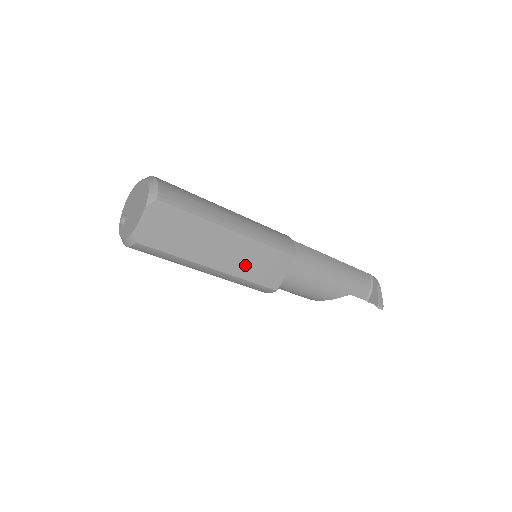
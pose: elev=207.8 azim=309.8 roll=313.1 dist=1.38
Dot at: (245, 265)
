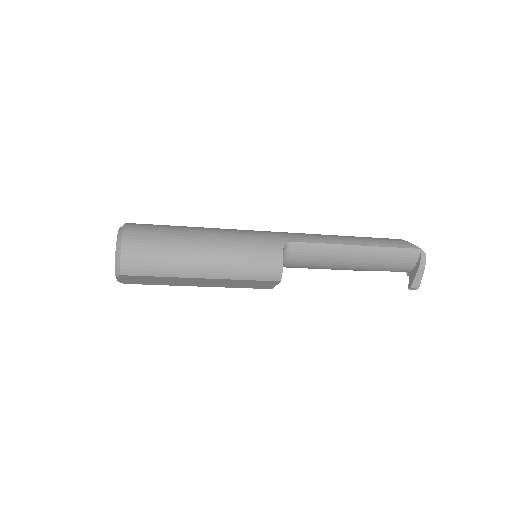
Dot at: (229, 285)
